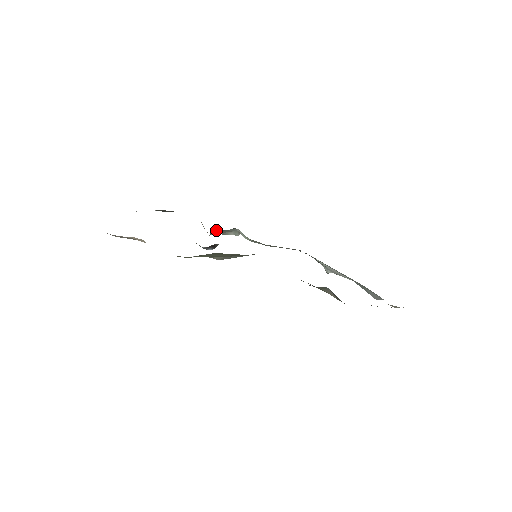
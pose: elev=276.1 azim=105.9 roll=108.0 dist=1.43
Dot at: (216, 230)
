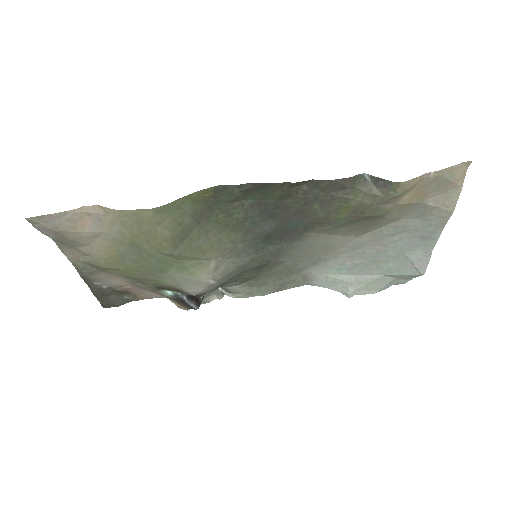
Dot at: occluded
